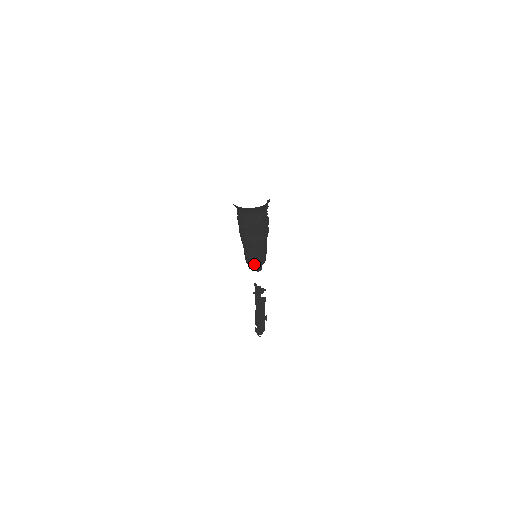
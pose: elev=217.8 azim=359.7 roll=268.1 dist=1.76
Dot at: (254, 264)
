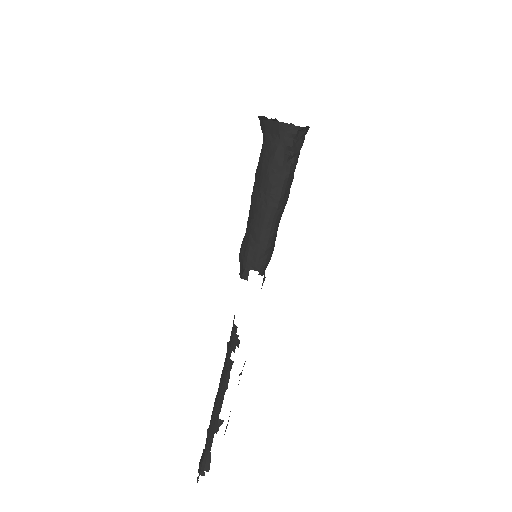
Dot at: (243, 257)
